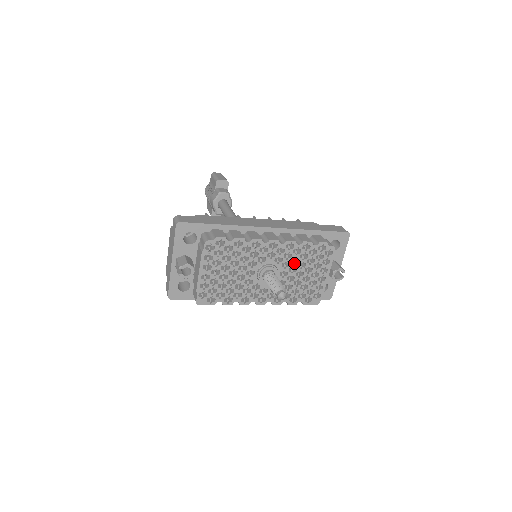
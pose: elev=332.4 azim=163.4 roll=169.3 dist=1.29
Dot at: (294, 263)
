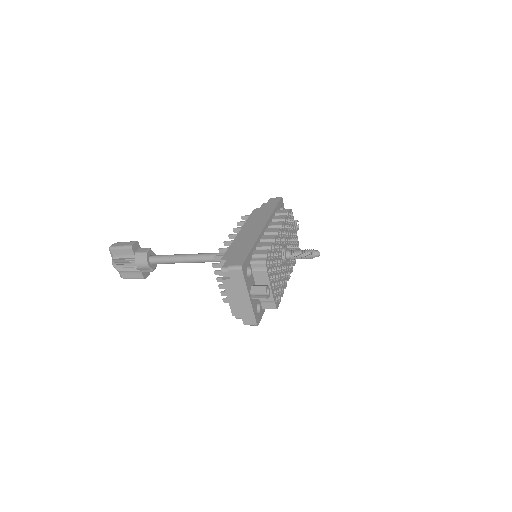
Dot at: (286, 237)
